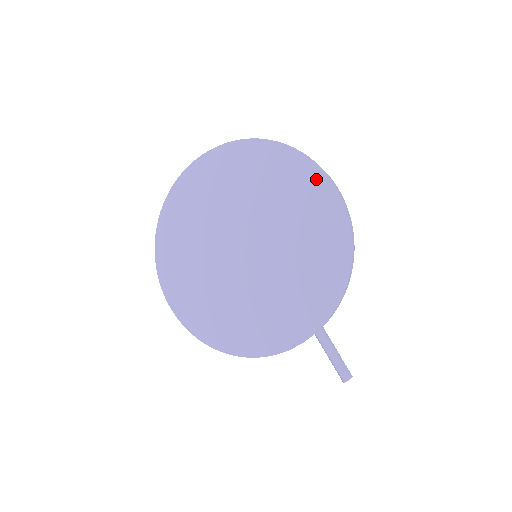
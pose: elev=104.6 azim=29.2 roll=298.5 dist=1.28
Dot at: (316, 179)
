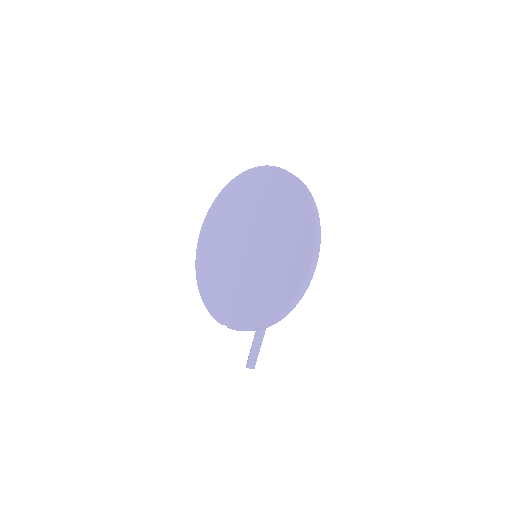
Dot at: (306, 252)
